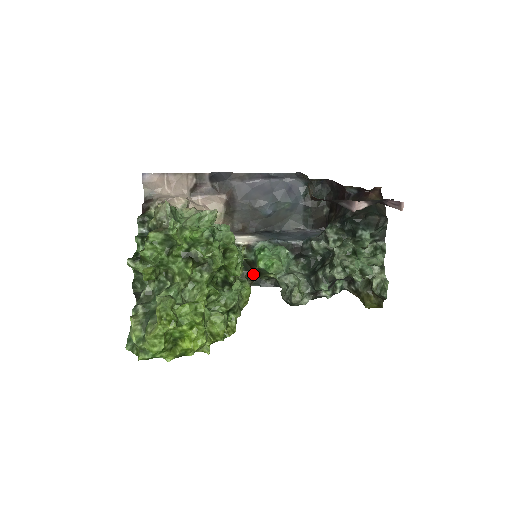
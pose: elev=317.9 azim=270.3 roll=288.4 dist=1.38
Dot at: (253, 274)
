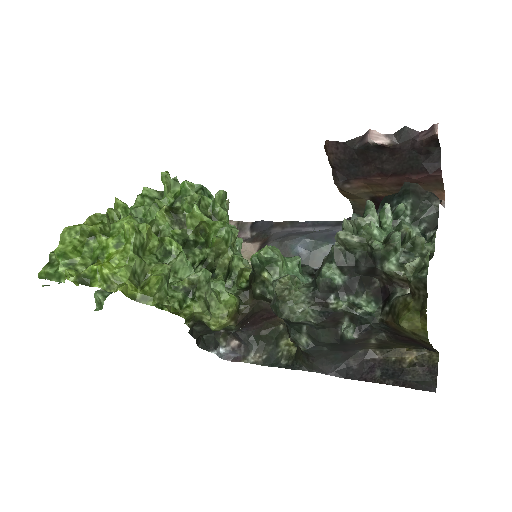
Dot at: (251, 297)
